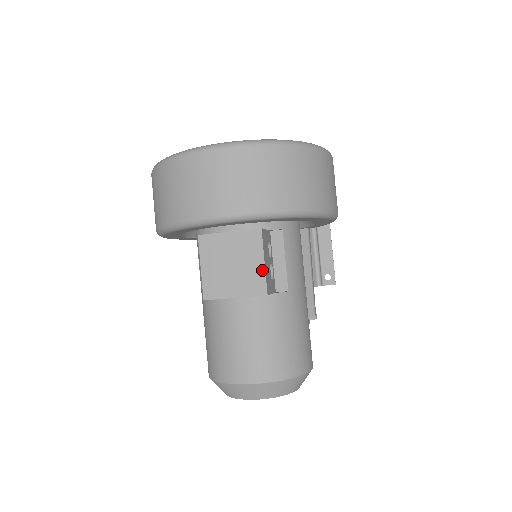
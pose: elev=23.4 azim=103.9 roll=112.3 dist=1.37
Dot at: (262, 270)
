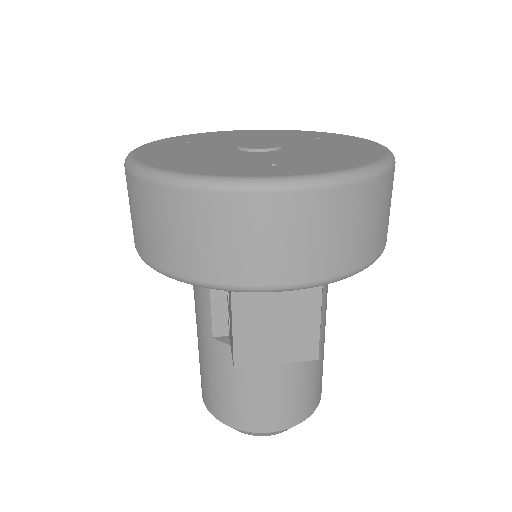
Dot at: (316, 333)
